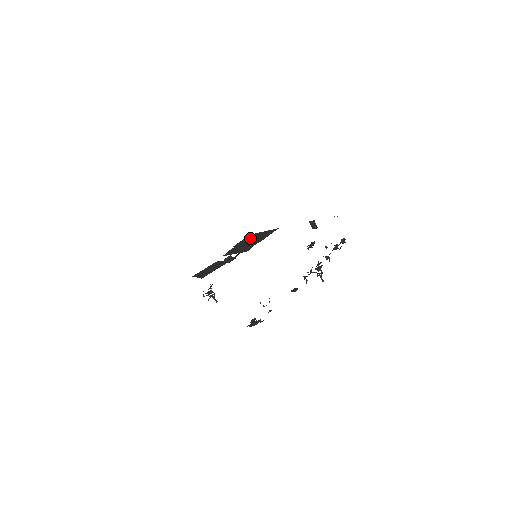
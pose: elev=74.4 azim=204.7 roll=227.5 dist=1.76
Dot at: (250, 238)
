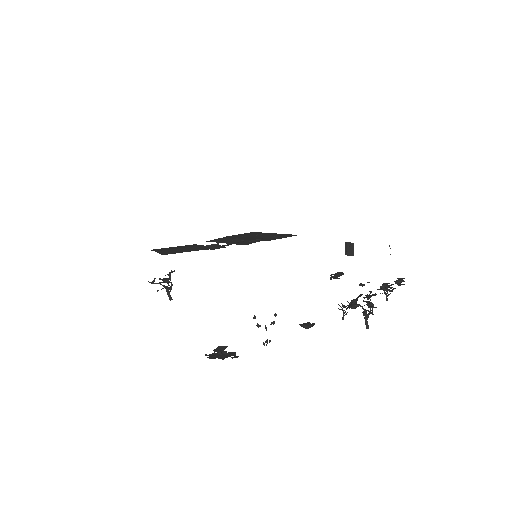
Dot at: (253, 234)
